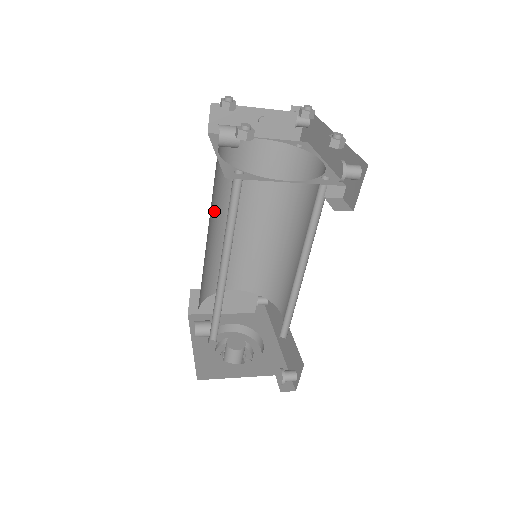
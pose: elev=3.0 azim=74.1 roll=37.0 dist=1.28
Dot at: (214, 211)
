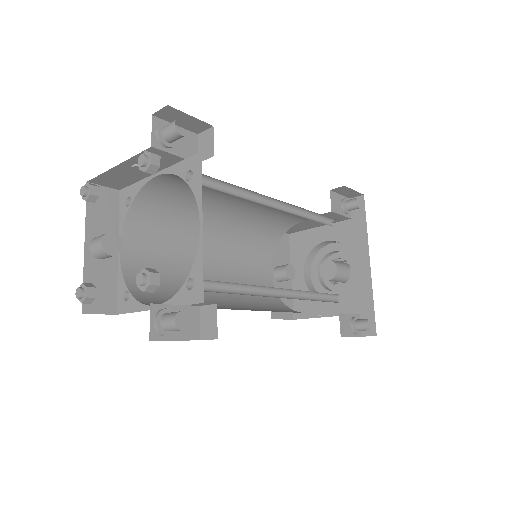
Dot at: (195, 229)
